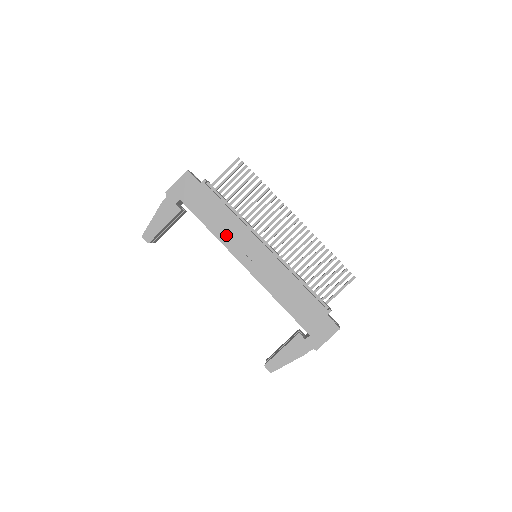
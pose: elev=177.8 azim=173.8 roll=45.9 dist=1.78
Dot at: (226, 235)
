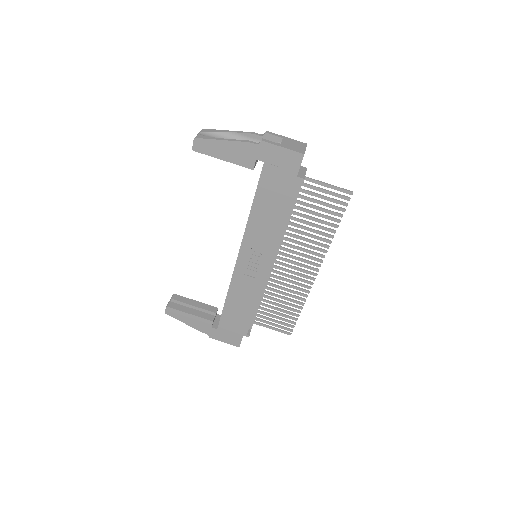
Dot at: (257, 229)
